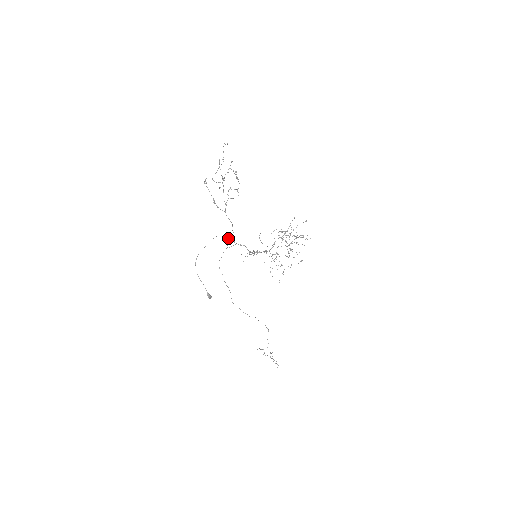
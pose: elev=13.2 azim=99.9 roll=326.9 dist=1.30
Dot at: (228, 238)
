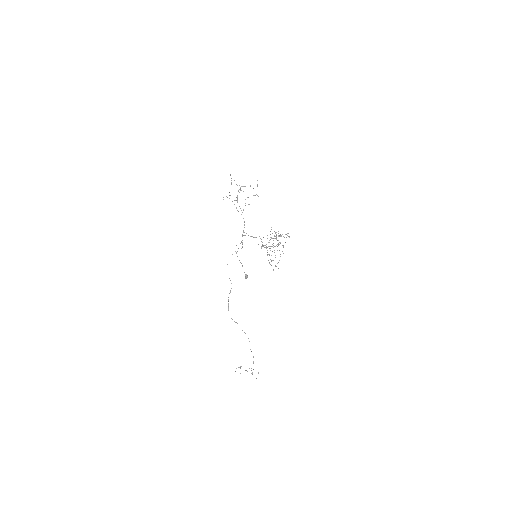
Dot at: occluded
